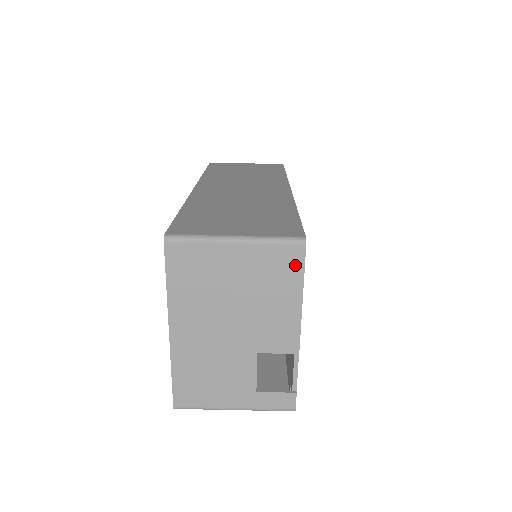
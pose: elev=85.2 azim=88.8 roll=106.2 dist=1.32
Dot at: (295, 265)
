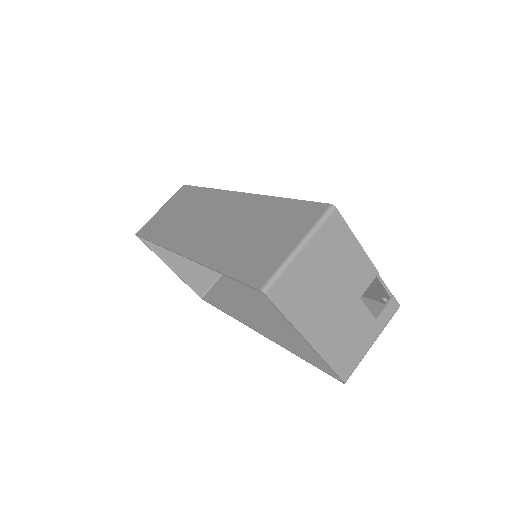
Dot at: (340, 226)
